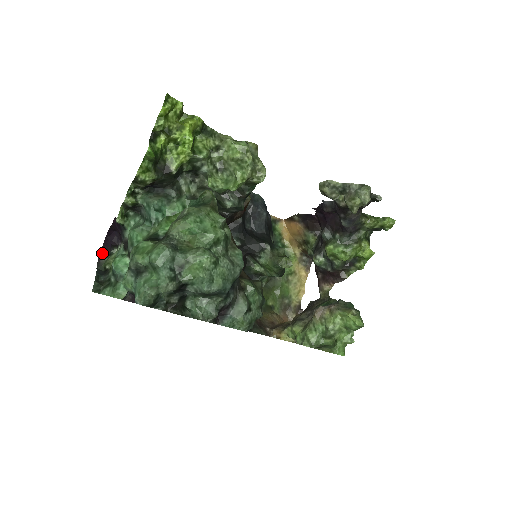
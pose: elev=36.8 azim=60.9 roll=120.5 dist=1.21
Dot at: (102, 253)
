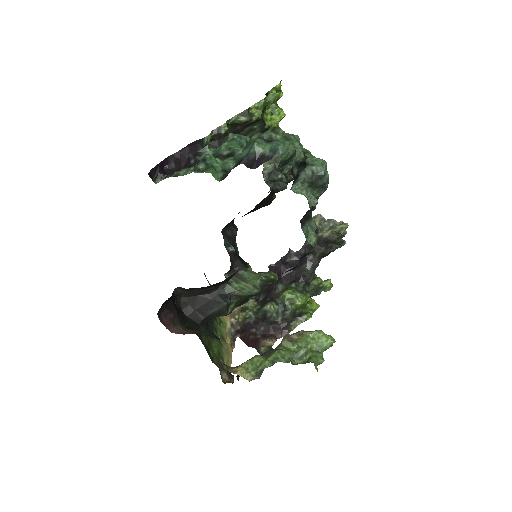
Dot at: (150, 173)
